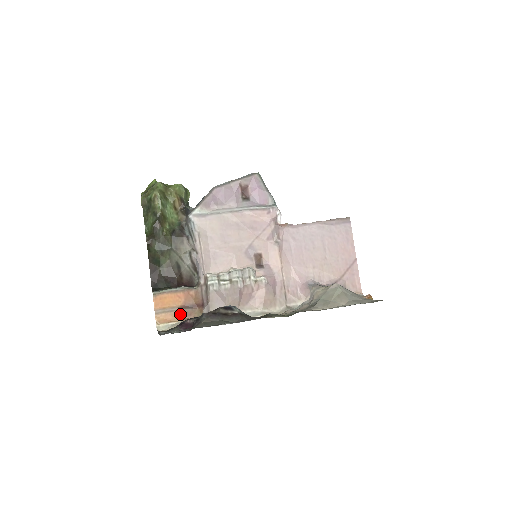
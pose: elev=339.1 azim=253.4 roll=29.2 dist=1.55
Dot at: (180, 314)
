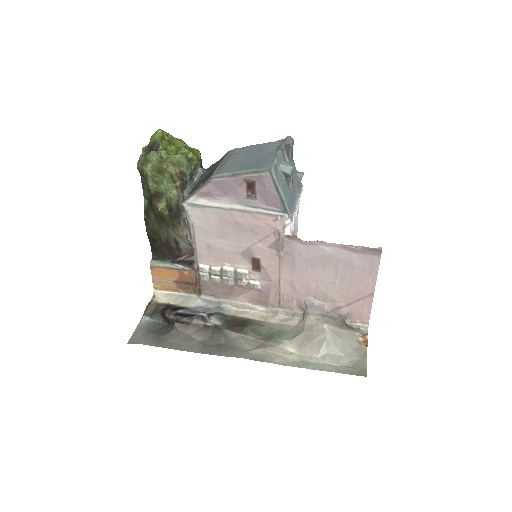
Dot at: (175, 287)
